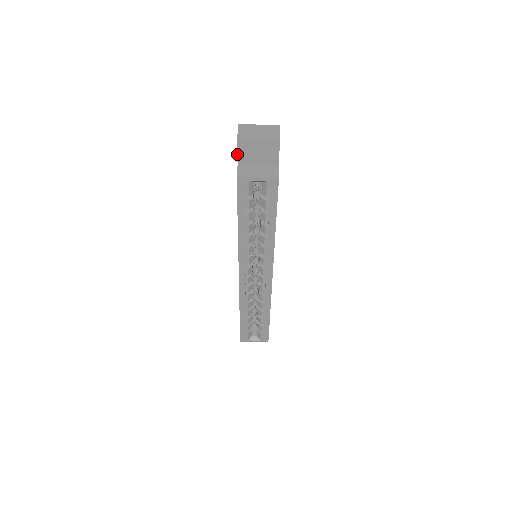
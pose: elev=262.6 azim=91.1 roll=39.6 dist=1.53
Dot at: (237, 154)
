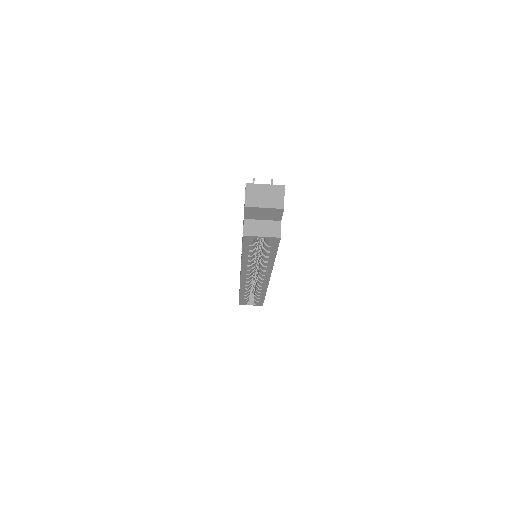
Dot at: (244, 213)
